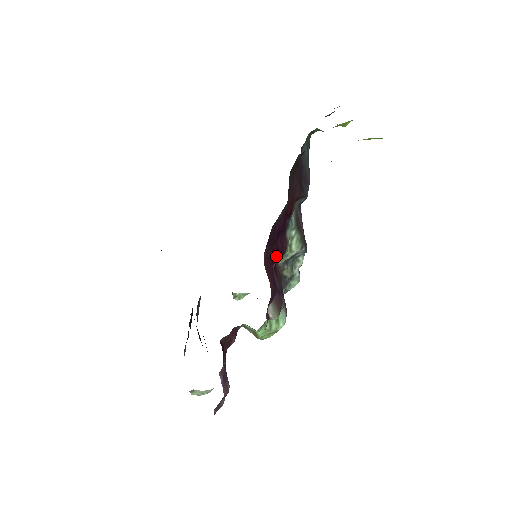
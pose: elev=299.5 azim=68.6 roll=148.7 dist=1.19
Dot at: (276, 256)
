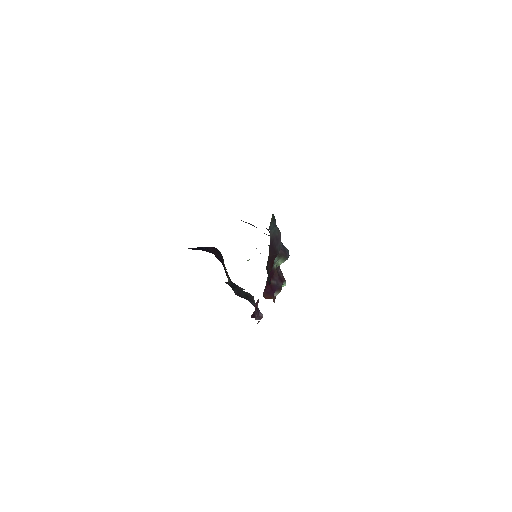
Dot at: (270, 279)
